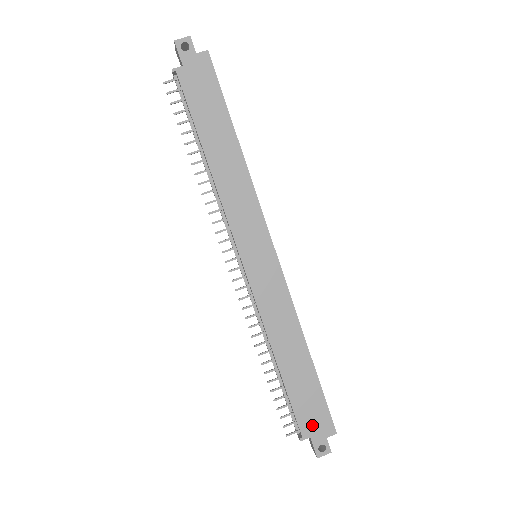
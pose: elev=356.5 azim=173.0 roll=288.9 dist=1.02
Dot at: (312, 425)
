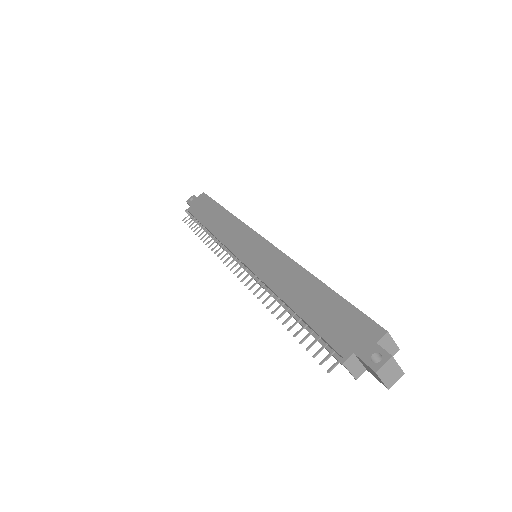
Dot at: (350, 339)
